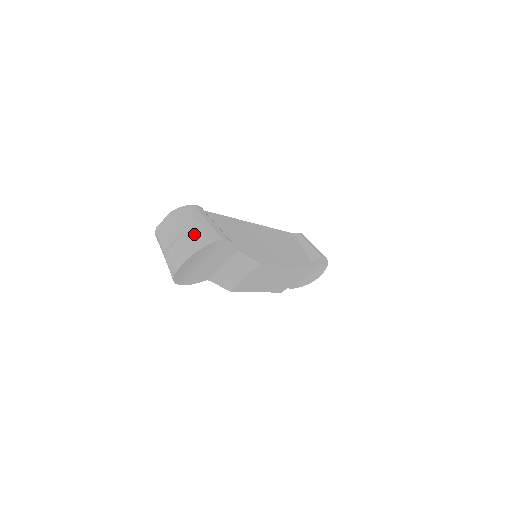
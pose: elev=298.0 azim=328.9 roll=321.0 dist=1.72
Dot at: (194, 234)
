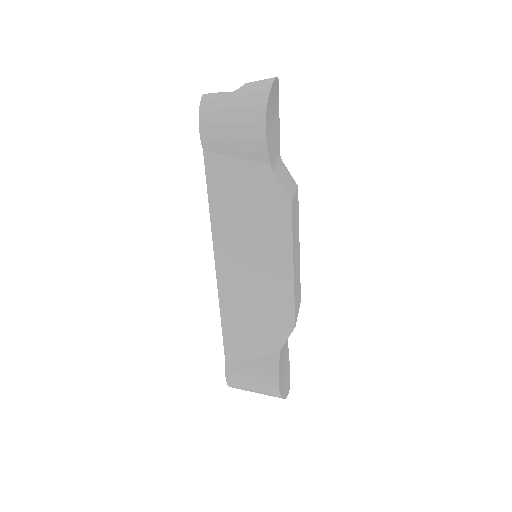
Dot at: occluded
